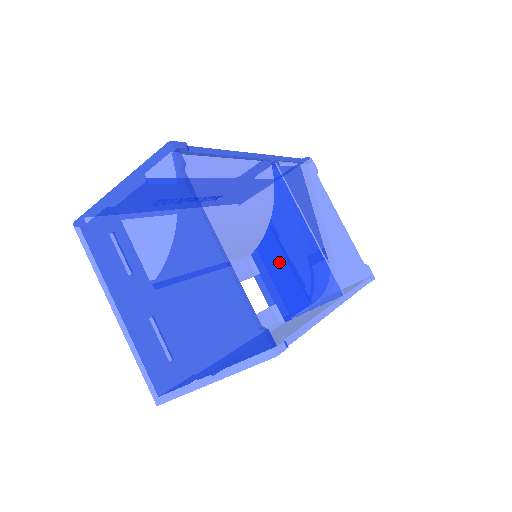
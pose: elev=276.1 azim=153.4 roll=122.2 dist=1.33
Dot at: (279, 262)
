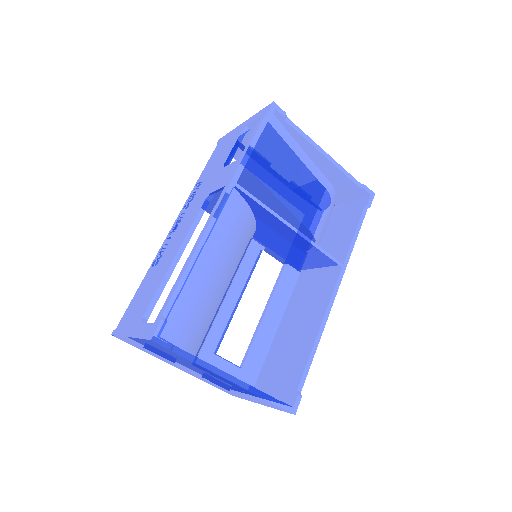
Dot at: (278, 245)
